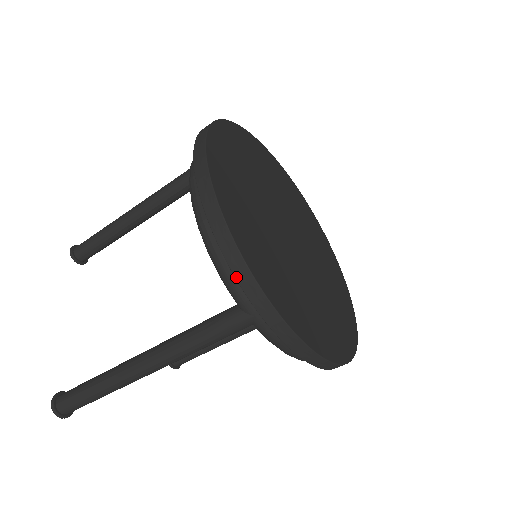
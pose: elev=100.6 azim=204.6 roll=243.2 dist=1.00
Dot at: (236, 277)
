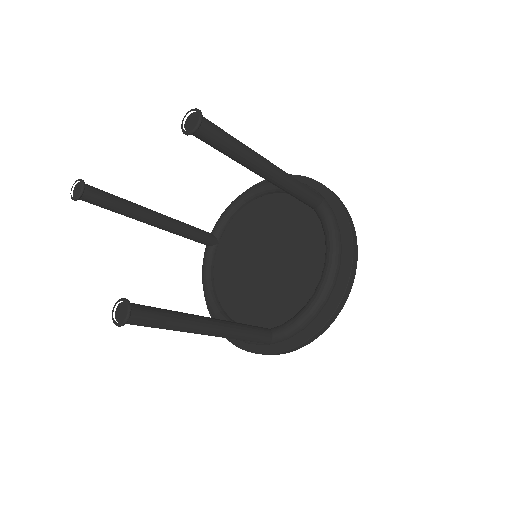
Dot at: (316, 181)
